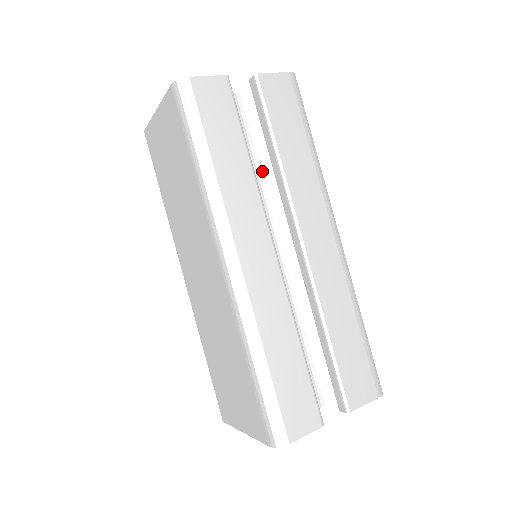
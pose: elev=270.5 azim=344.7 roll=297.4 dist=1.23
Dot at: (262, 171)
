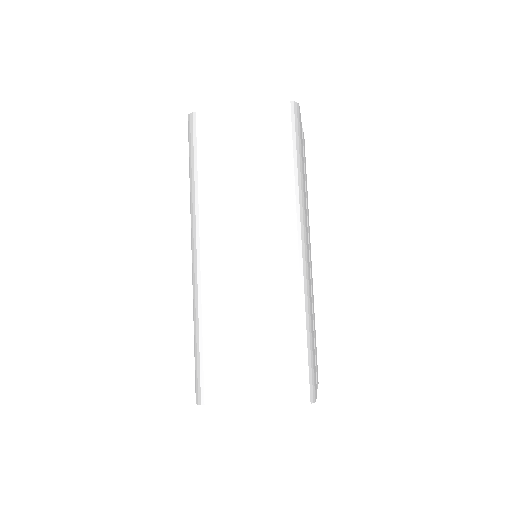
Dot at: occluded
